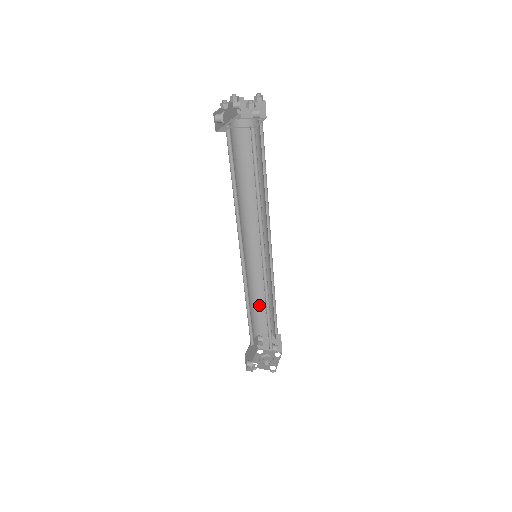
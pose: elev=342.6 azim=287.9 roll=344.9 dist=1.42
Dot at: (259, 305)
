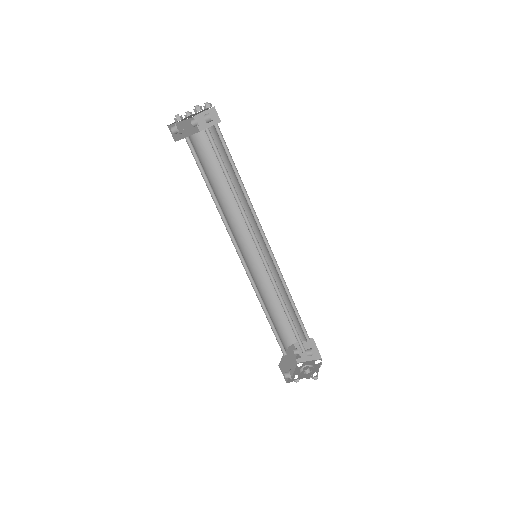
Dot at: (280, 311)
